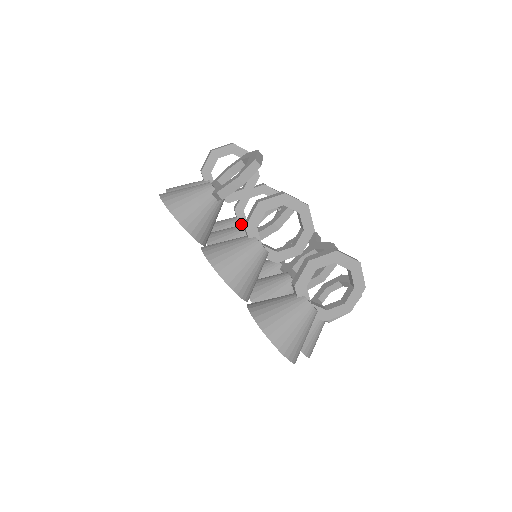
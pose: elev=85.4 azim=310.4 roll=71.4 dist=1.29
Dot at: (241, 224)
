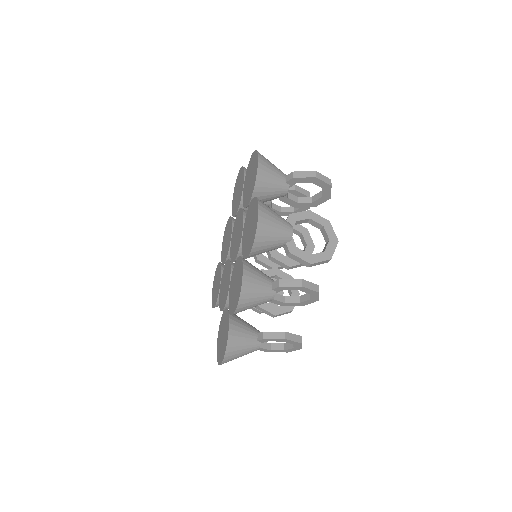
Dot at: (267, 202)
